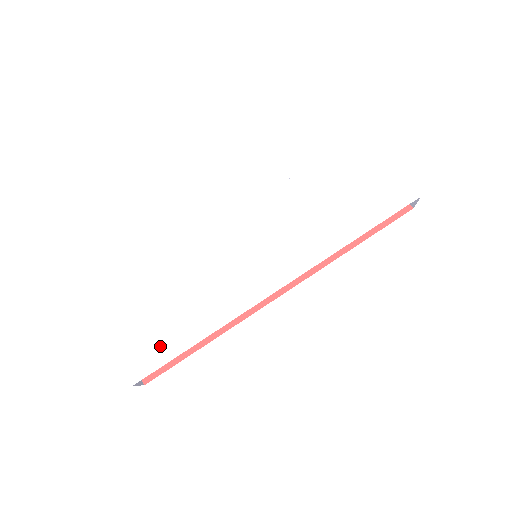
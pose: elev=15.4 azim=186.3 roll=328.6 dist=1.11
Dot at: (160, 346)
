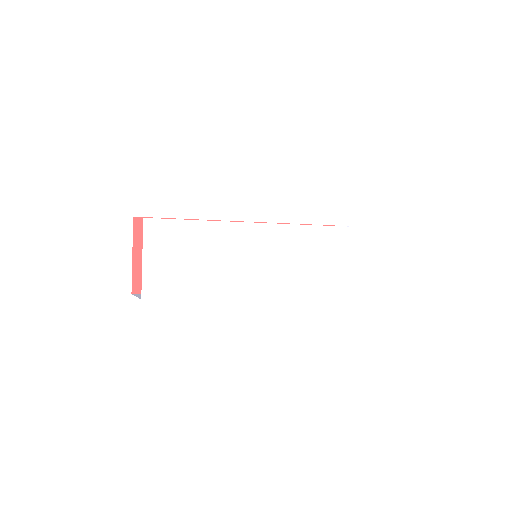
Dot at: (175, 282)
